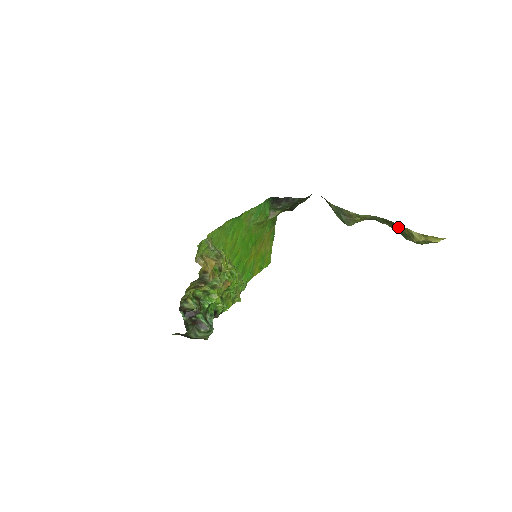
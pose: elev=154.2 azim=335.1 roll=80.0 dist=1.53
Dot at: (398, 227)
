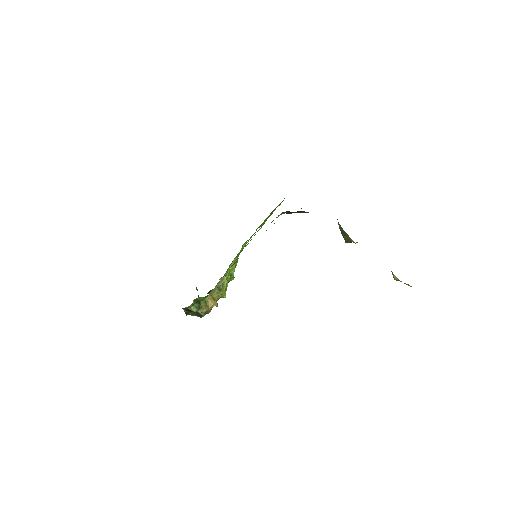
Dot at: occluded
